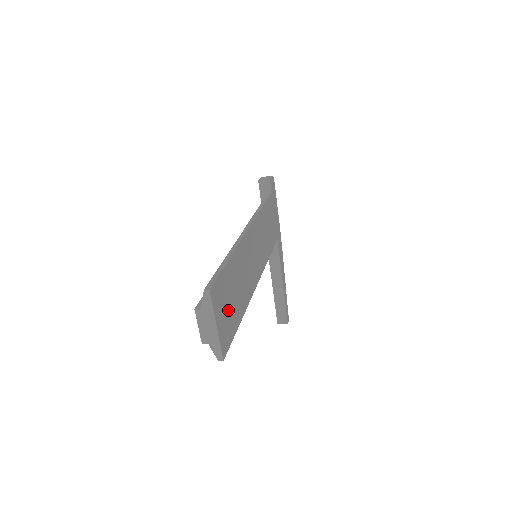
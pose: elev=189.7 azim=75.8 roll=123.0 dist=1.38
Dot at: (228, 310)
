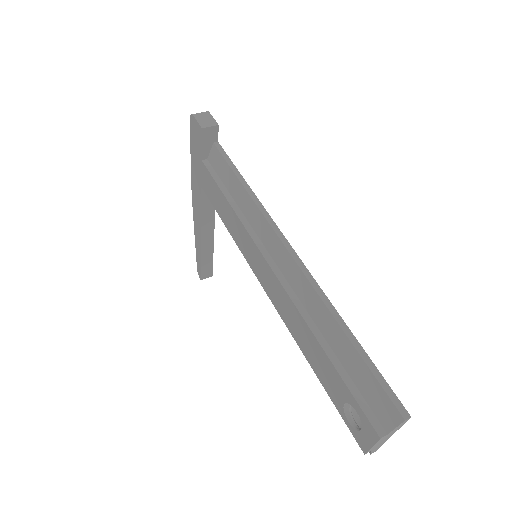
Dot at: occluded
